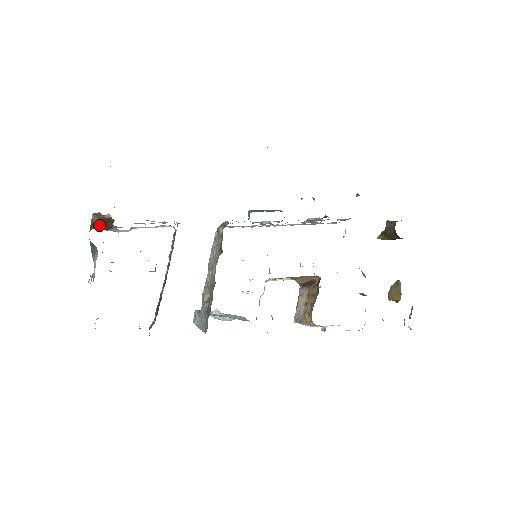
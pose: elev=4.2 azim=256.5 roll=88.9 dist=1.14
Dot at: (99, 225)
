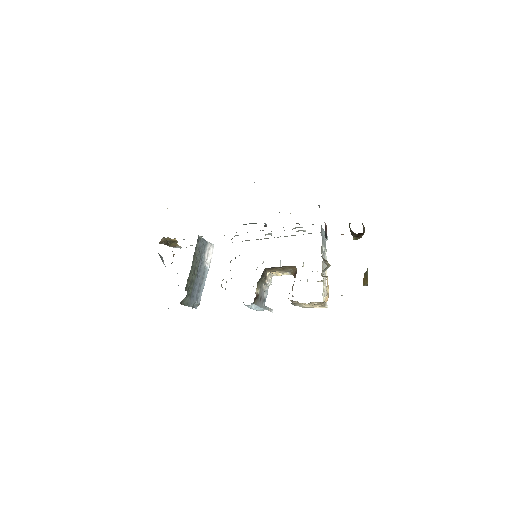
Dot at: (163, 243)
